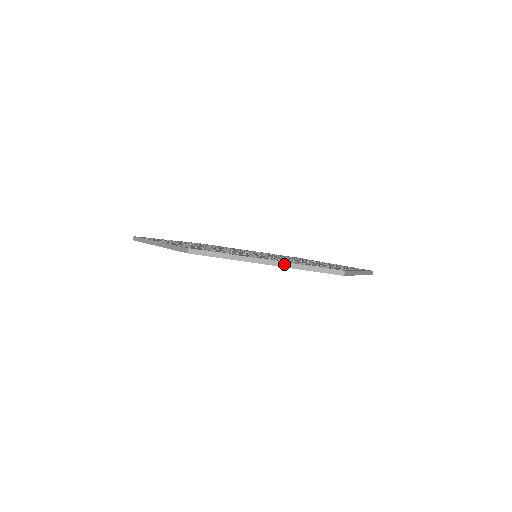
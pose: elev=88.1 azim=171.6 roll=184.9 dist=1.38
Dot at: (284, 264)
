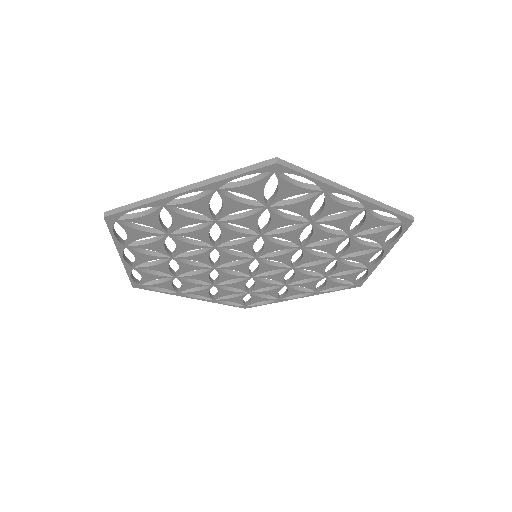
Dot at: (202, 183)
